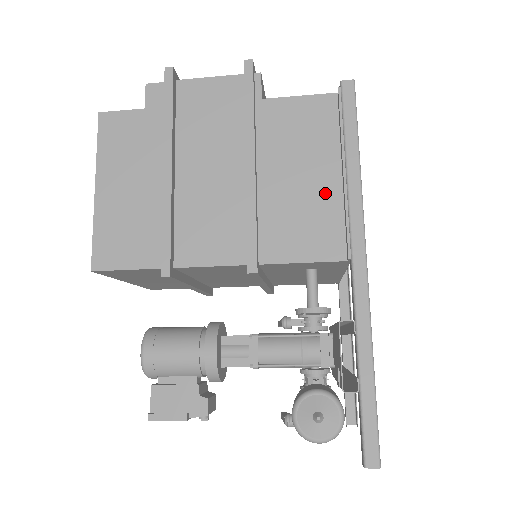
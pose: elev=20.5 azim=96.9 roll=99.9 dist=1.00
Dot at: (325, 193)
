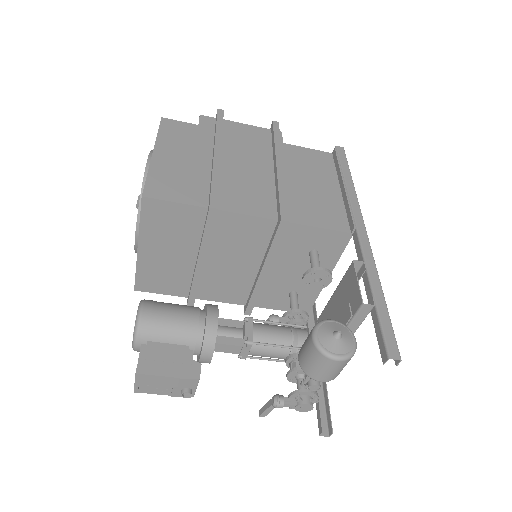
Dot at: (330, 196)
